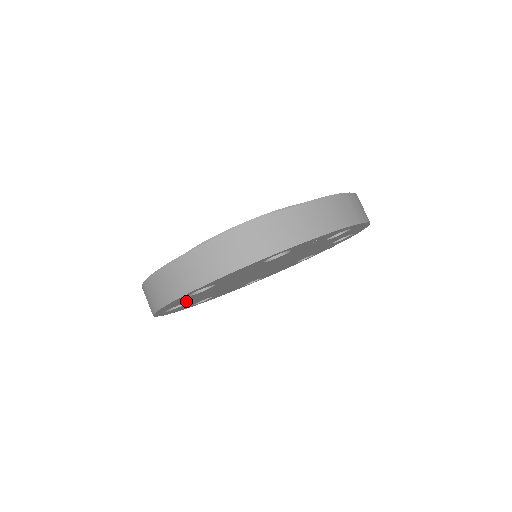
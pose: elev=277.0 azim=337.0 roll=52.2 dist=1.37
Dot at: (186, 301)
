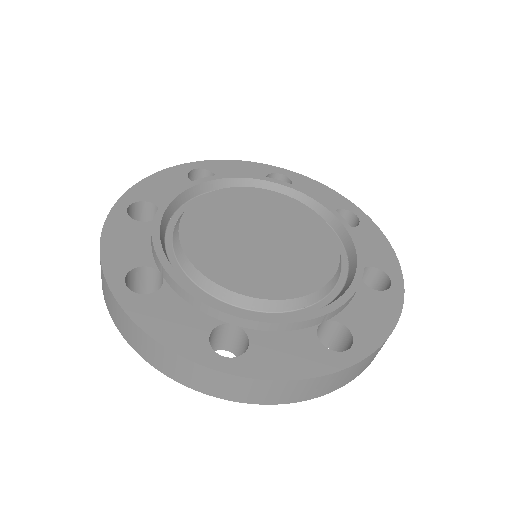
Dot at: occluded
